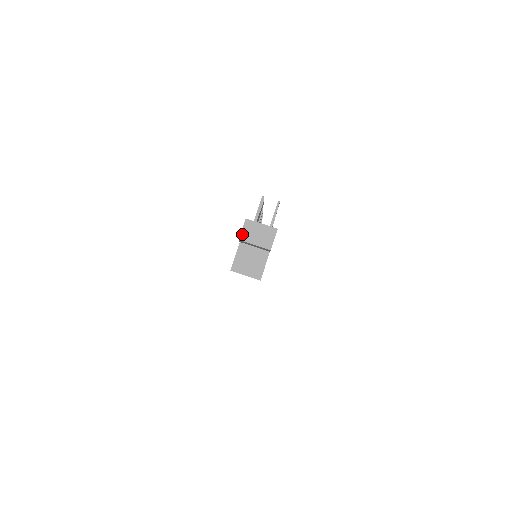
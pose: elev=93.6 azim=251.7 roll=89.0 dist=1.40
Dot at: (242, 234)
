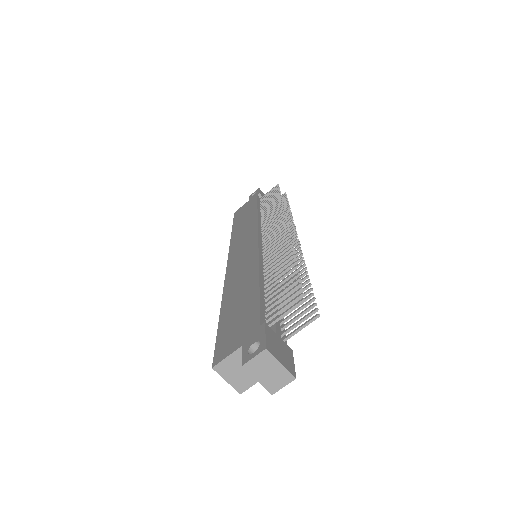
Dot at: (250, 362)
